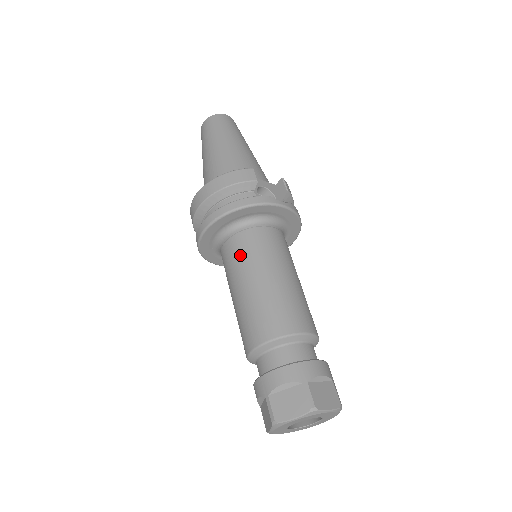
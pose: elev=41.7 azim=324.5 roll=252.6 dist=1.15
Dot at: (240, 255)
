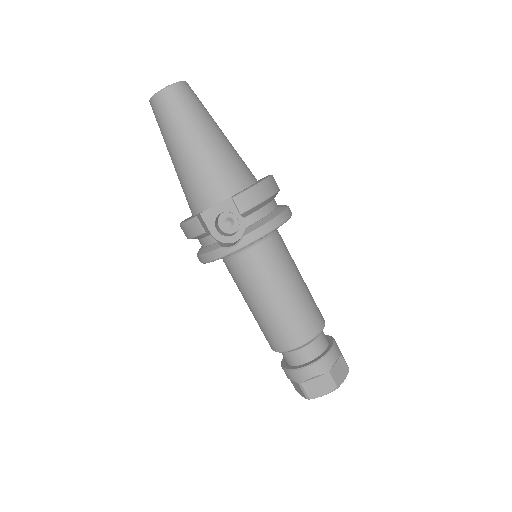
Dot at: (234, 281)
